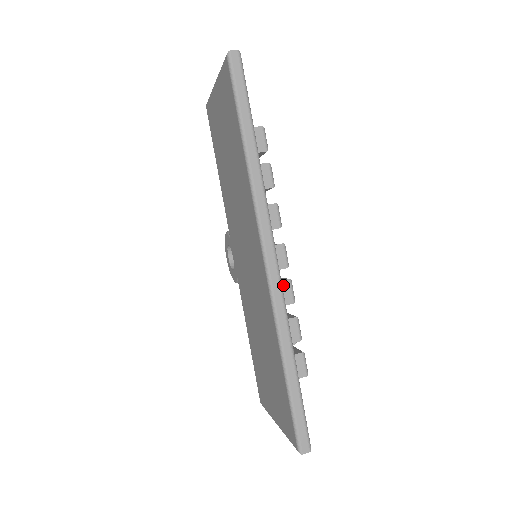
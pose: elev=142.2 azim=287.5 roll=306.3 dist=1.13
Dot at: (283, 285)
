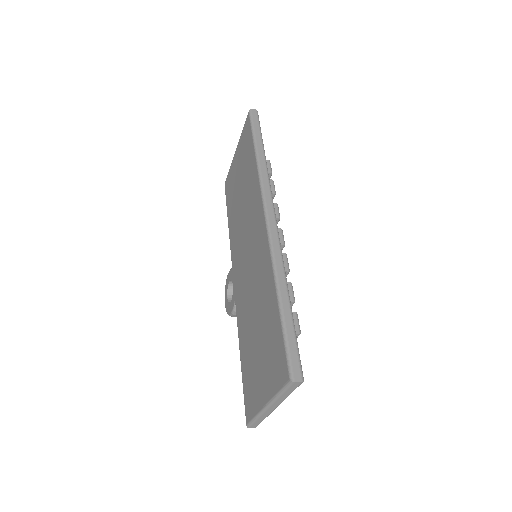
Dot at: occluded
